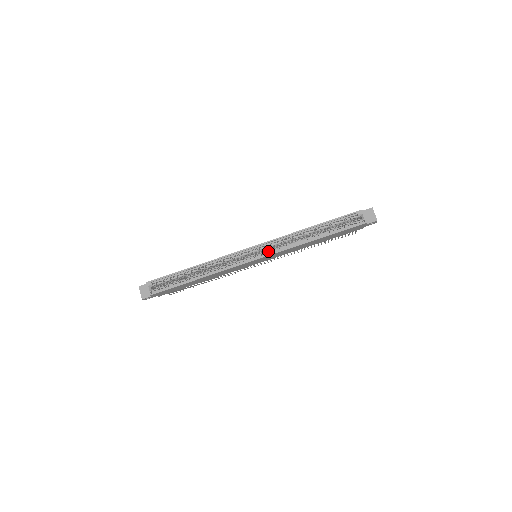
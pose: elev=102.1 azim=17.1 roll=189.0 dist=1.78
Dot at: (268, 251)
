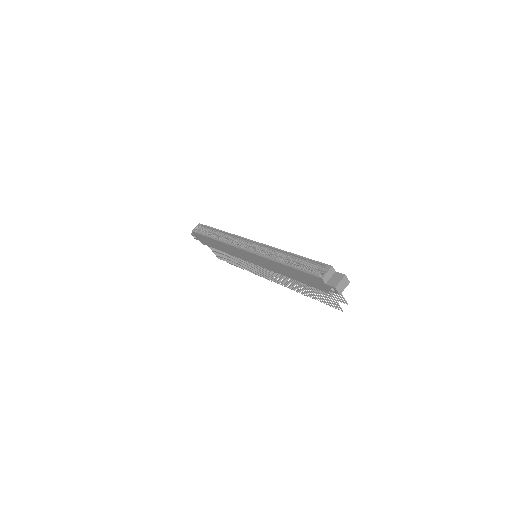
Dot at: (256, 251)
